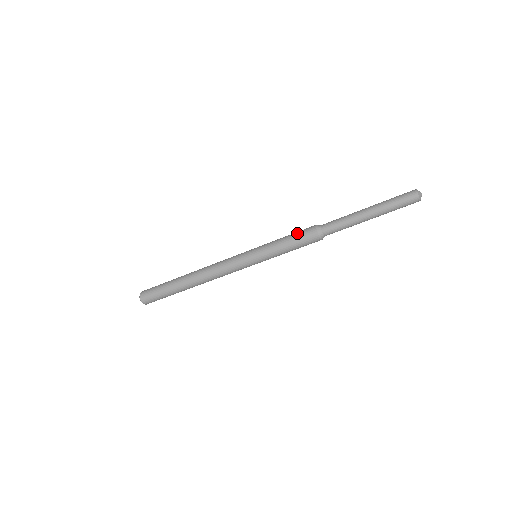
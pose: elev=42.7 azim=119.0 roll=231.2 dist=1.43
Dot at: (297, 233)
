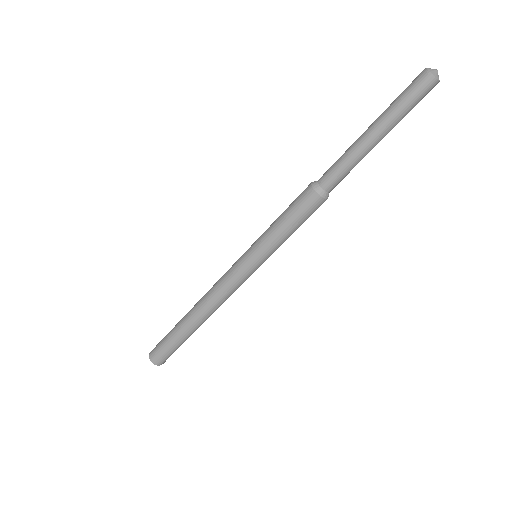
Dot at: (292, 206)
